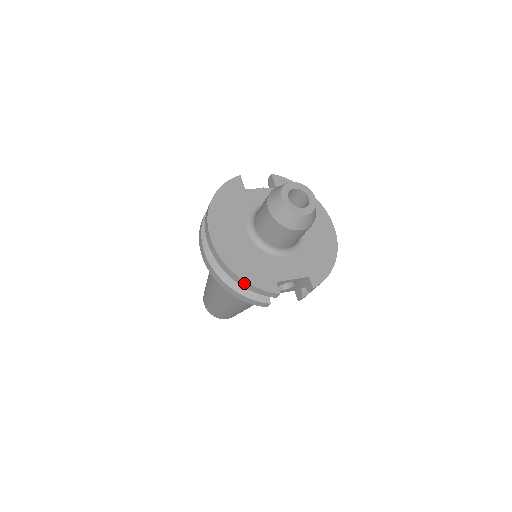
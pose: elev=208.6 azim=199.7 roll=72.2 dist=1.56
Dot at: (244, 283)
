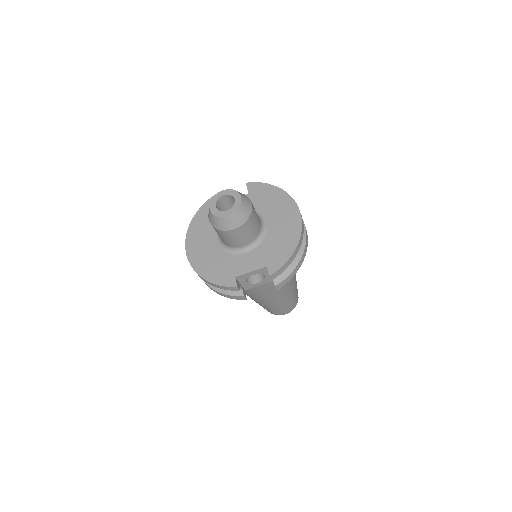
Dot at: (209, 283)
